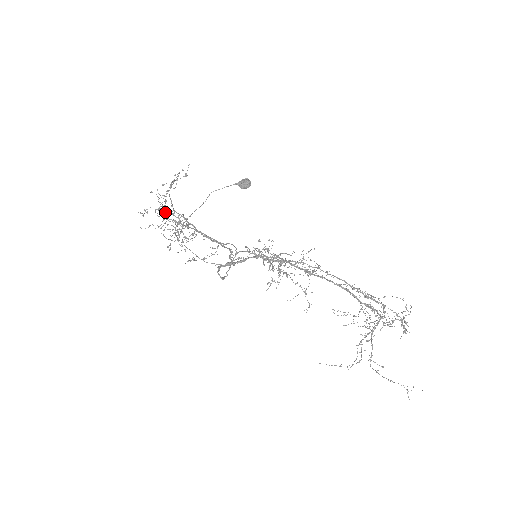
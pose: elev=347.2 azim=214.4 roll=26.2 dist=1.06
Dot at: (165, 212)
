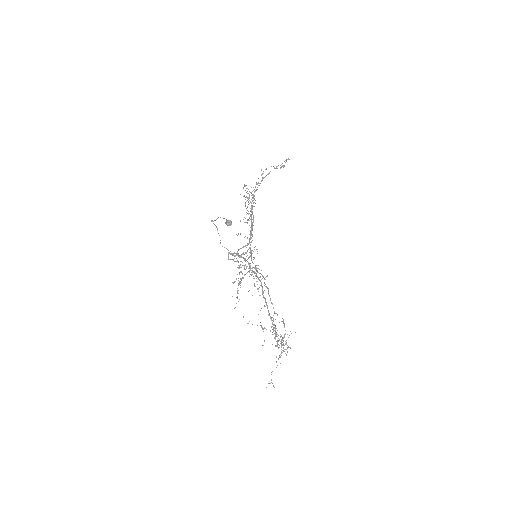
Dot at: occluded
